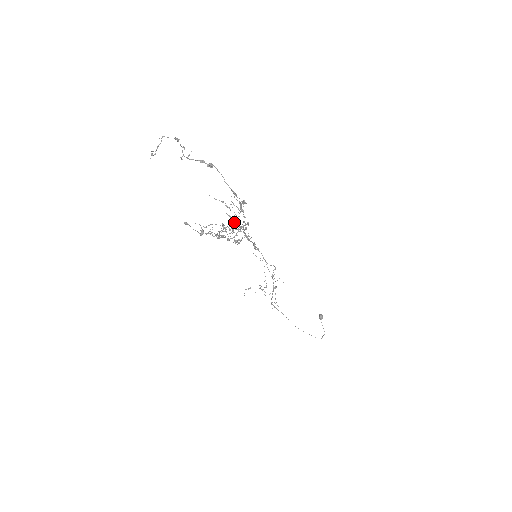
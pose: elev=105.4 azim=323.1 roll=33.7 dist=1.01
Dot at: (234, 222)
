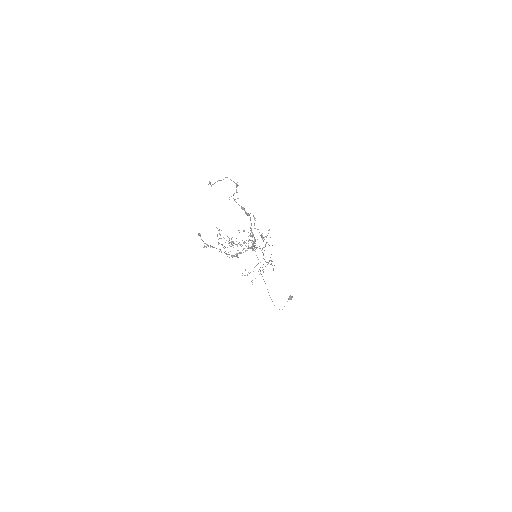
Dot at: occluded
